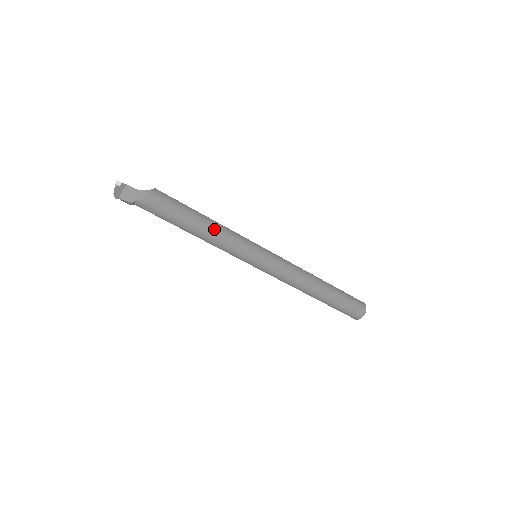
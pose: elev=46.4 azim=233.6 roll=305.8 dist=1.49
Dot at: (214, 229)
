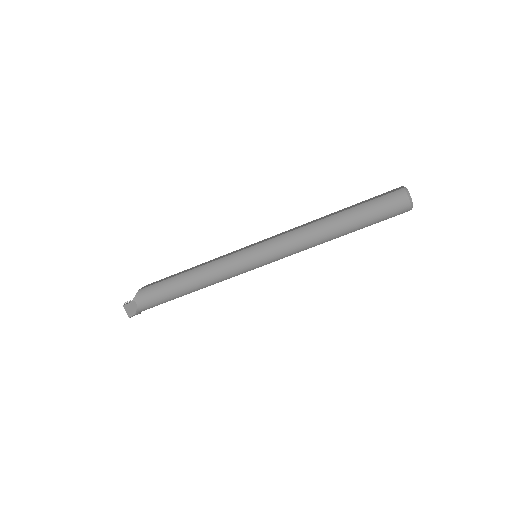
Dot at: (199, 276)
